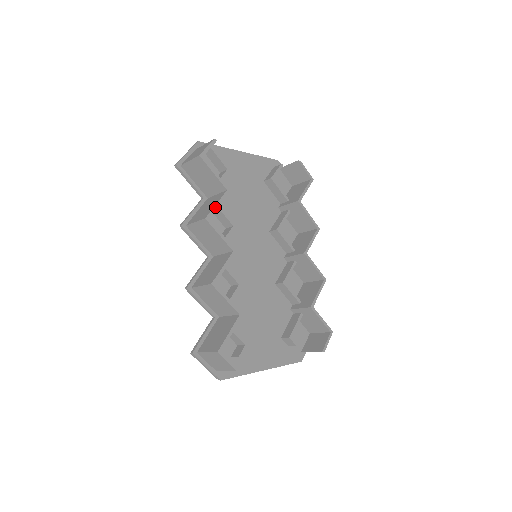
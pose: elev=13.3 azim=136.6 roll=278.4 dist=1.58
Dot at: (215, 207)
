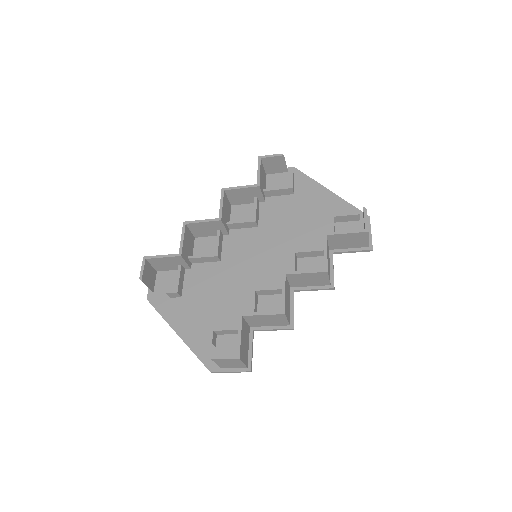
Dot at: (236, 187)
